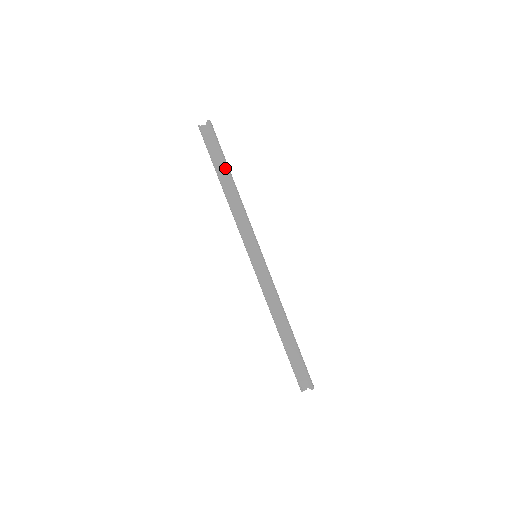
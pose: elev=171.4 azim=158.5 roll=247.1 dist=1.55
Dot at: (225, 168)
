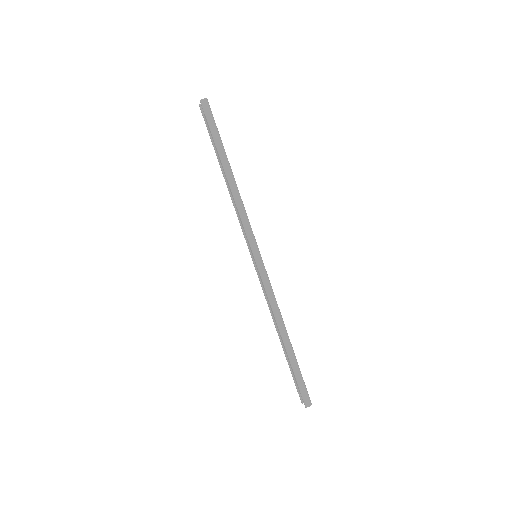
Dot at: (219, 157)
